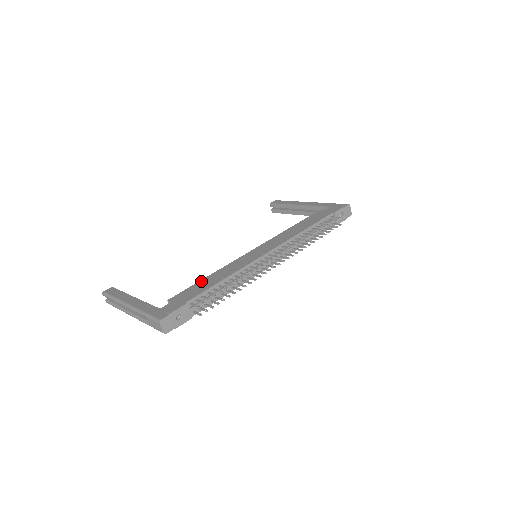
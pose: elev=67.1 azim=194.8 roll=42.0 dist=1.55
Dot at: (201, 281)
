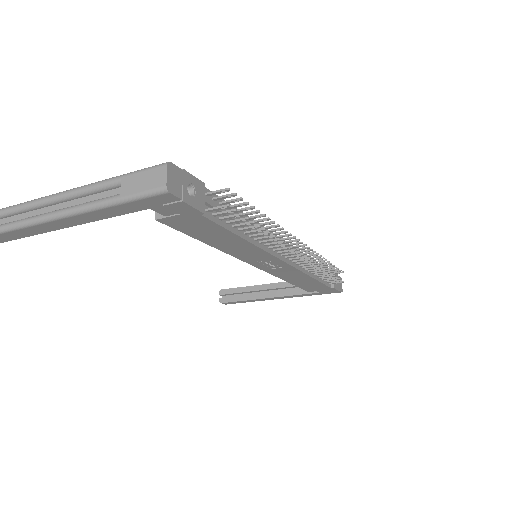
Dot at: occluded
